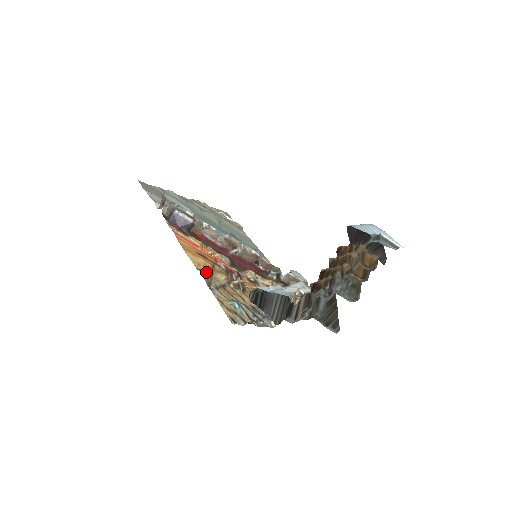
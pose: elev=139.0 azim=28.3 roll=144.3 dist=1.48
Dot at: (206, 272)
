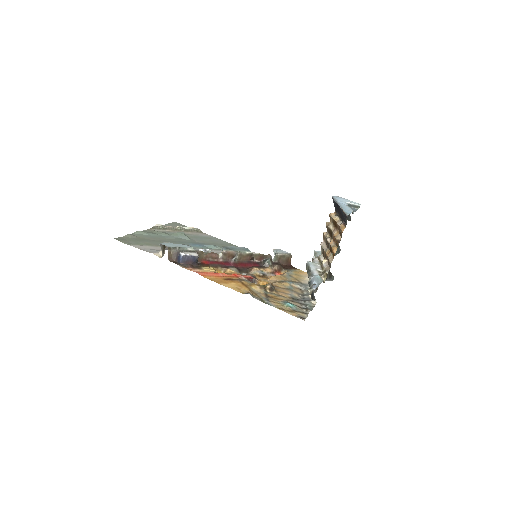
Dot at: (249, 292)
